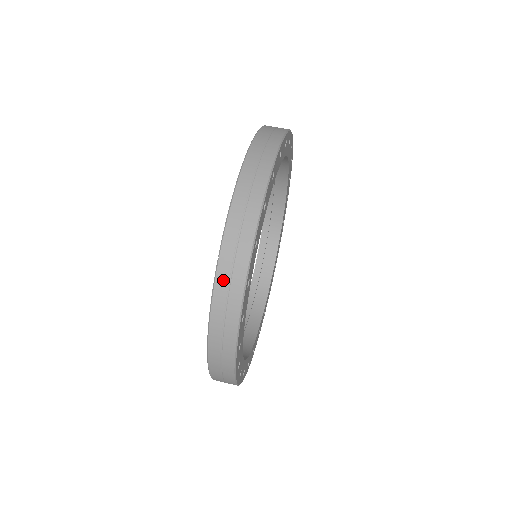
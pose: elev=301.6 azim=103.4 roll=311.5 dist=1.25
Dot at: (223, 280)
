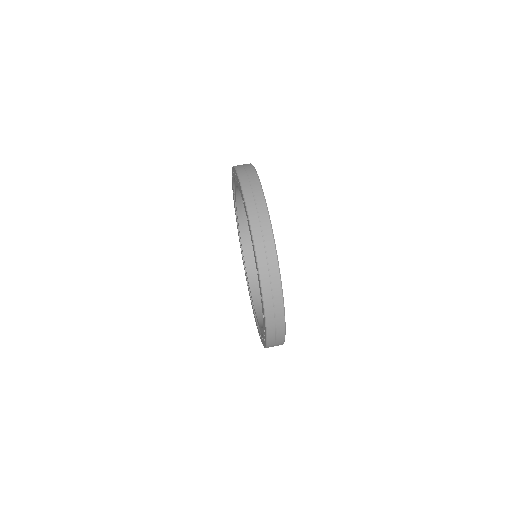
Dot at: occluded
